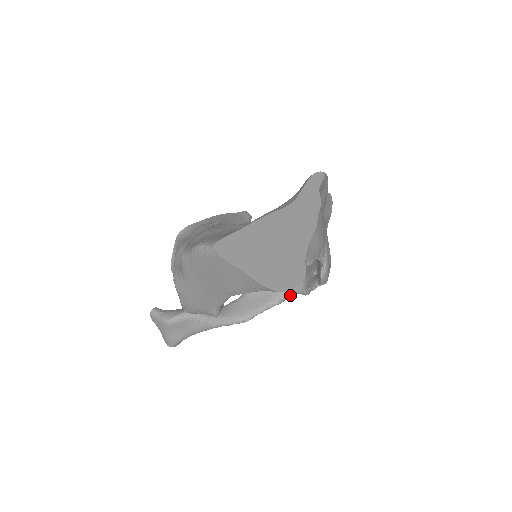
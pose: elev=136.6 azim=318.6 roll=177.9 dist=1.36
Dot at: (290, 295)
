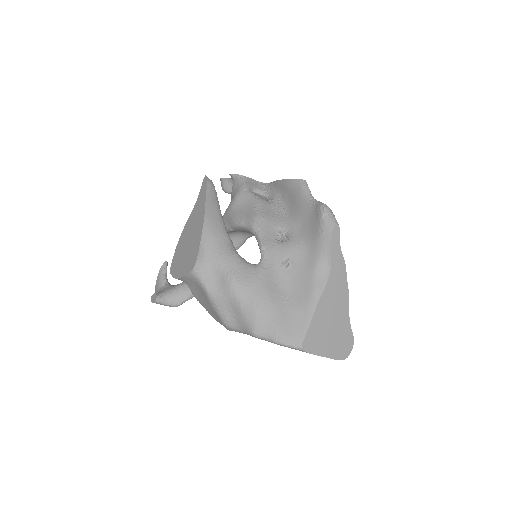
Dot at: (252, 235)
